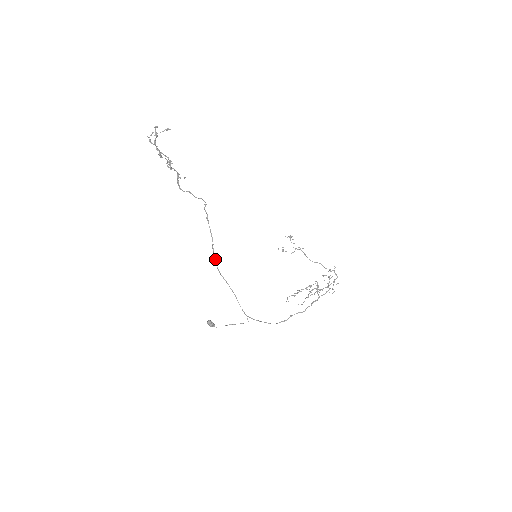
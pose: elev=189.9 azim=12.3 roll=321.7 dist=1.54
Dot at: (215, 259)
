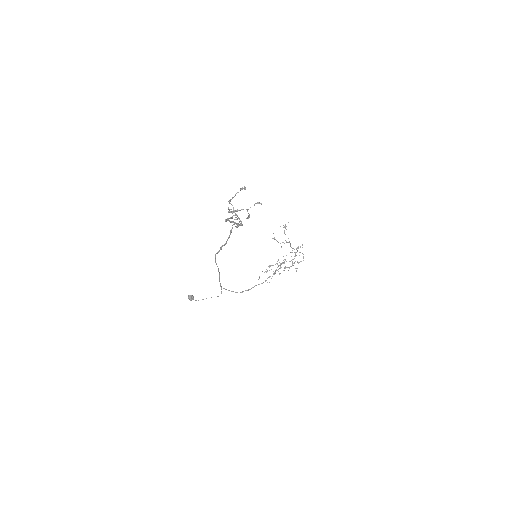
Dot at: occluded
